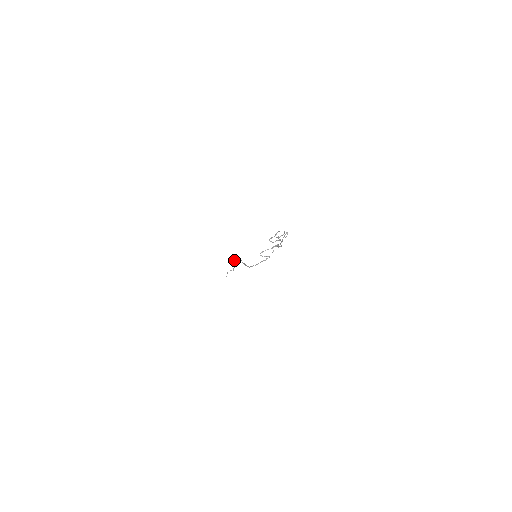
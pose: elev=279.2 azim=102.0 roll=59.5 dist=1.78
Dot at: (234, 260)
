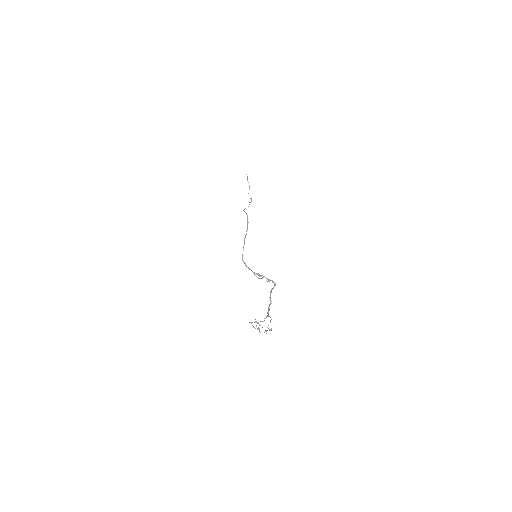
Dot at: (250, 202)
